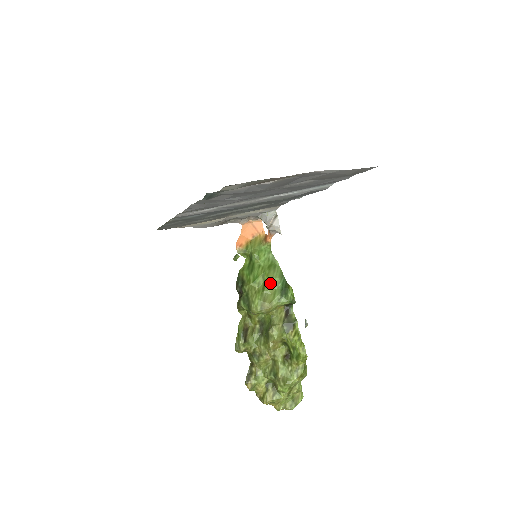
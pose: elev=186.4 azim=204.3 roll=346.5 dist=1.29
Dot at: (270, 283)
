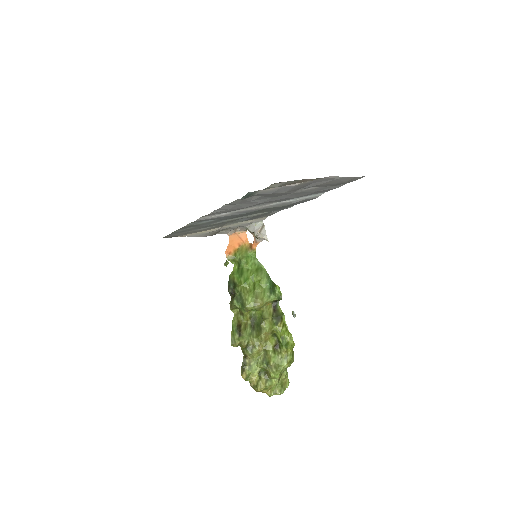
Dot at: (259, 283)
